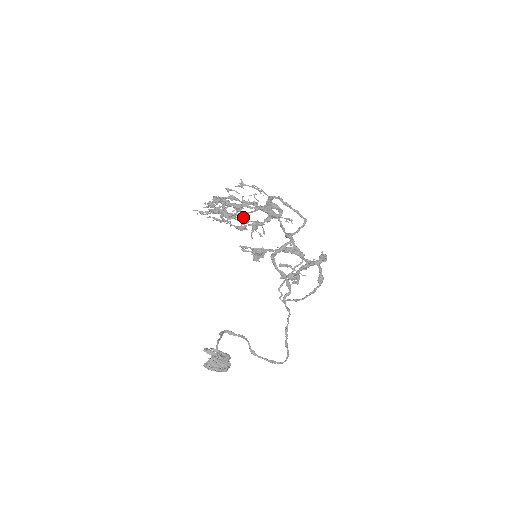
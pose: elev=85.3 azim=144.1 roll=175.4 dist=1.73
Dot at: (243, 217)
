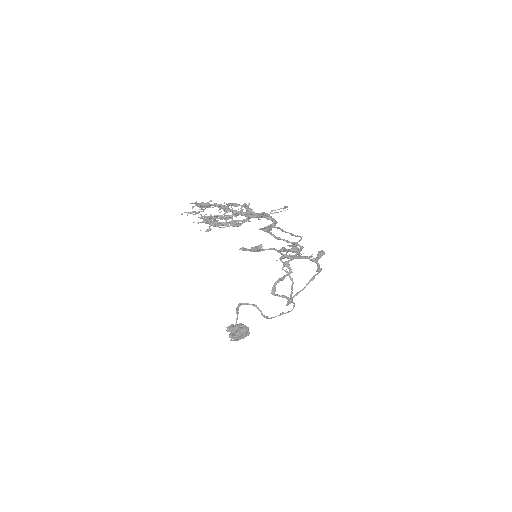
Dot at: occluded
